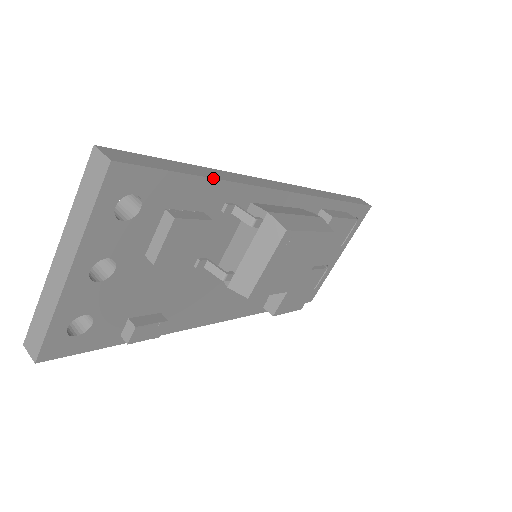
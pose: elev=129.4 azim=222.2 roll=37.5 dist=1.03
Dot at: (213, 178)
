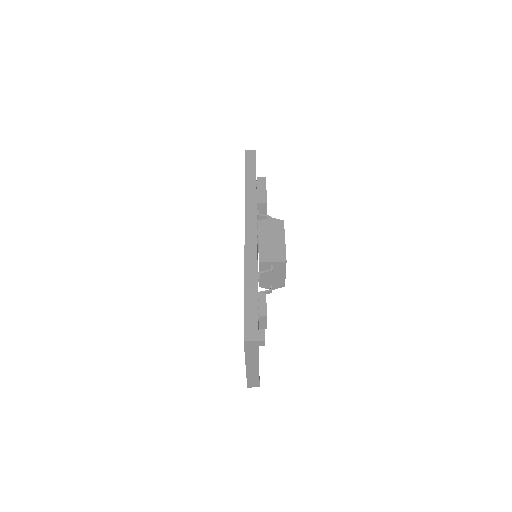
Dot at: occluded
